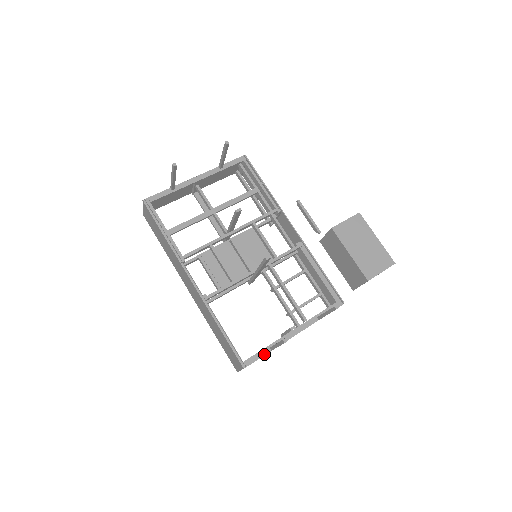
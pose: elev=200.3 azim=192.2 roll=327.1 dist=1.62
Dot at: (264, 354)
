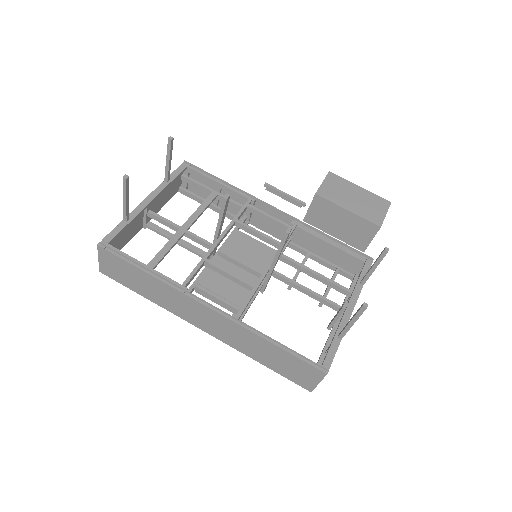
Dot at: (336, 347)
